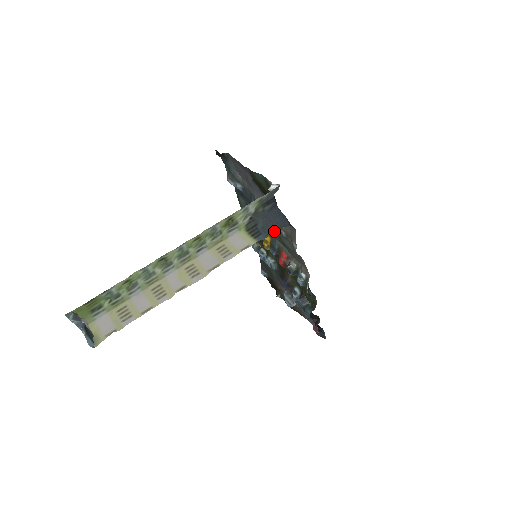
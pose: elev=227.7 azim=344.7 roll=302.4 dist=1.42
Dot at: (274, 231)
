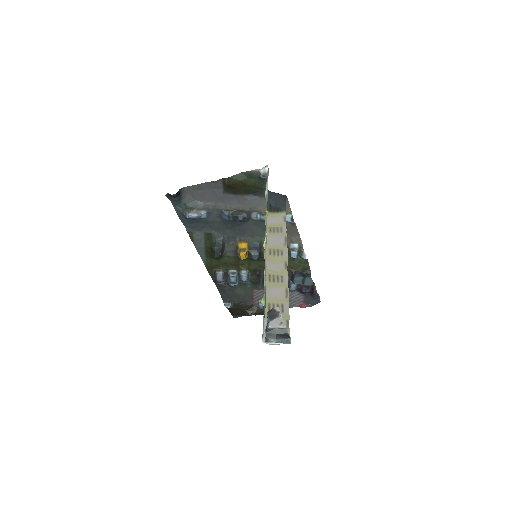
Dot at: (285, 202)
